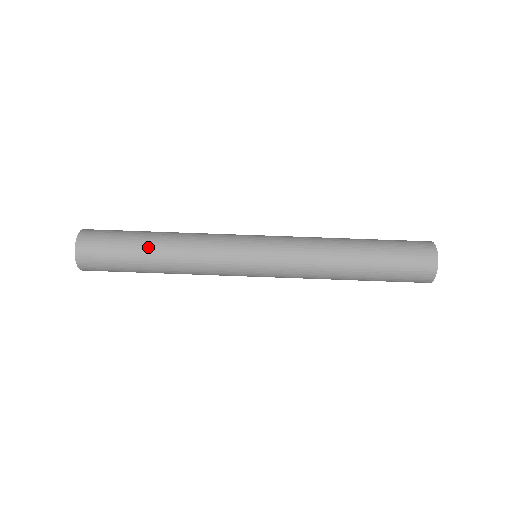
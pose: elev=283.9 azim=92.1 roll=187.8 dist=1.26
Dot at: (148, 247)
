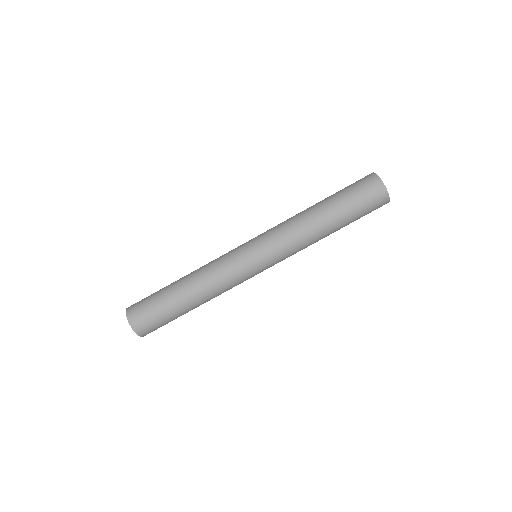
Dot at: (184, 305)
